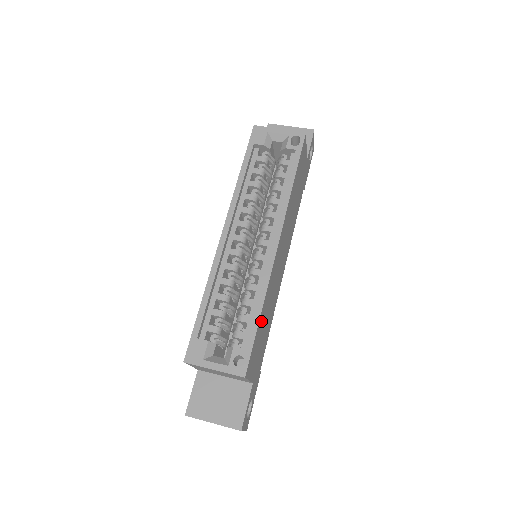
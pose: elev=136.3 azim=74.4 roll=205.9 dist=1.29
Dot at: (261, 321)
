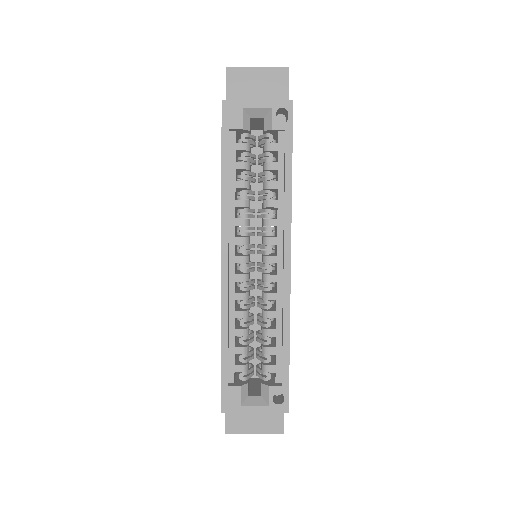
Dot at: occluded
